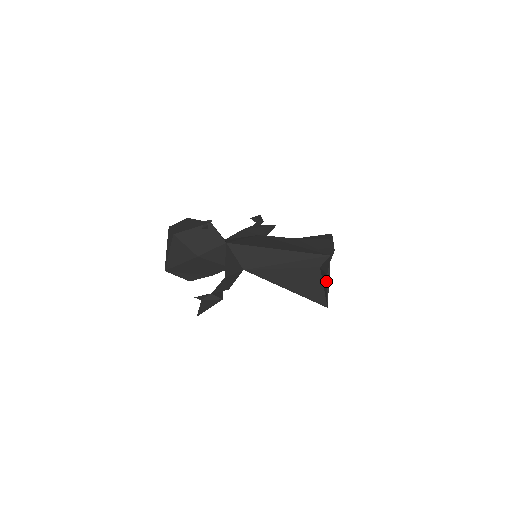
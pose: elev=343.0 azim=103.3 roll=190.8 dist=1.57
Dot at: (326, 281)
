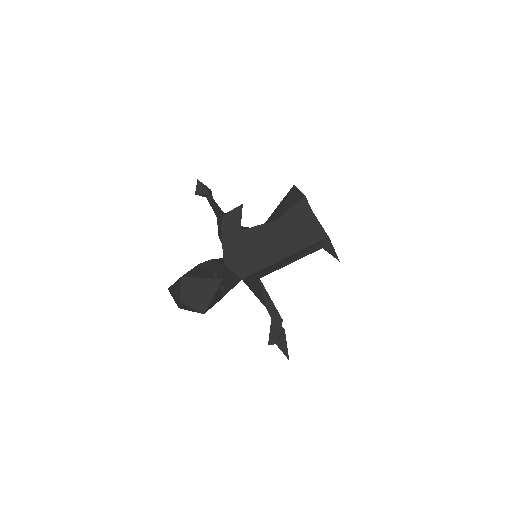
Dot at: occluded
